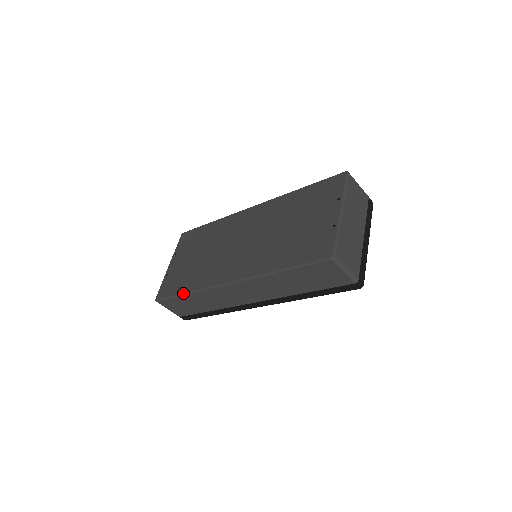
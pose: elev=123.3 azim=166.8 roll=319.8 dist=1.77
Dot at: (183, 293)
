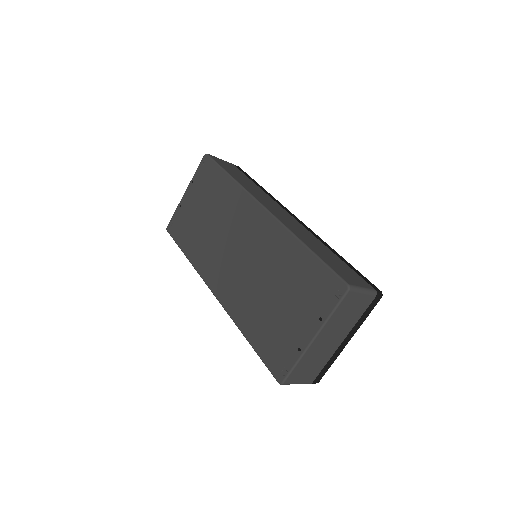
Dot at: (184, 253)
